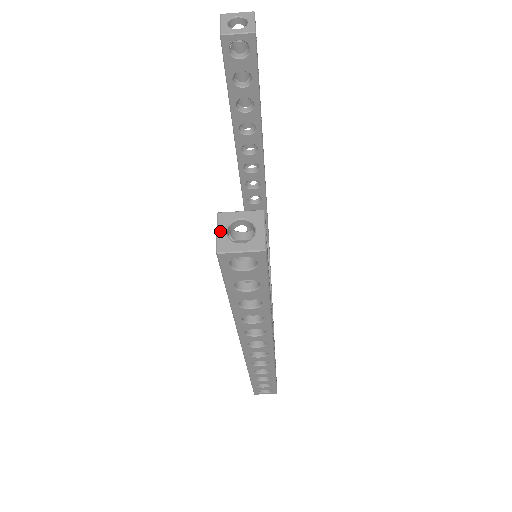
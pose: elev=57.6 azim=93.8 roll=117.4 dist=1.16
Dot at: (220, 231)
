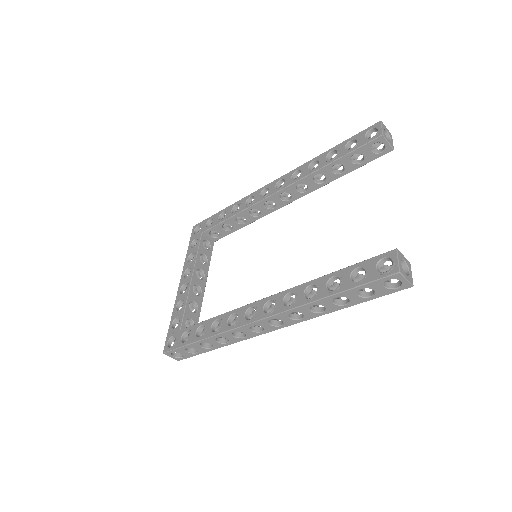
Dot at: (400, 260)
